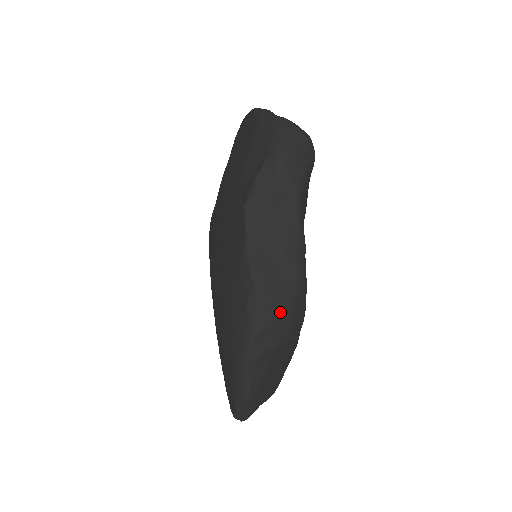
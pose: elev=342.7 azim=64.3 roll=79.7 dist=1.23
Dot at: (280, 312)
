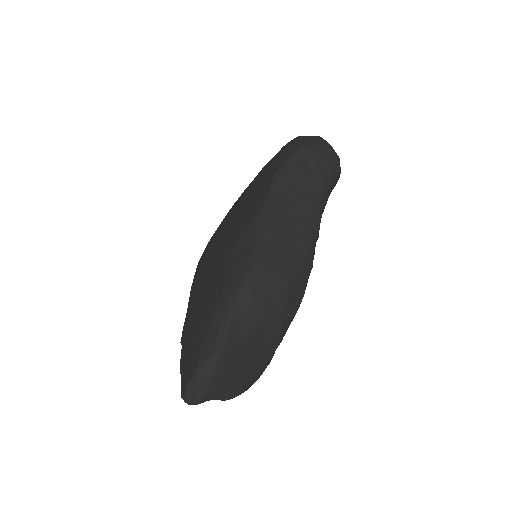
Dot at: (285, 268)
